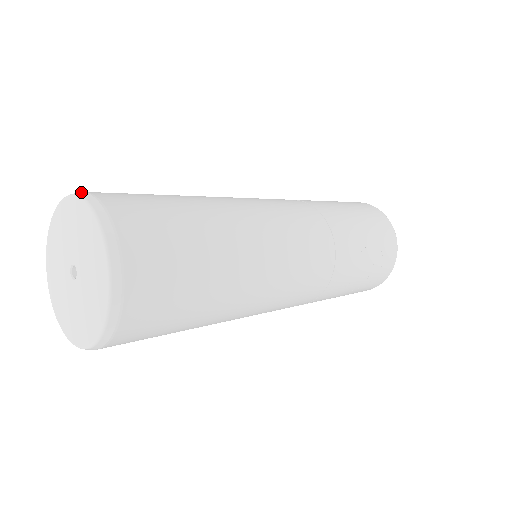
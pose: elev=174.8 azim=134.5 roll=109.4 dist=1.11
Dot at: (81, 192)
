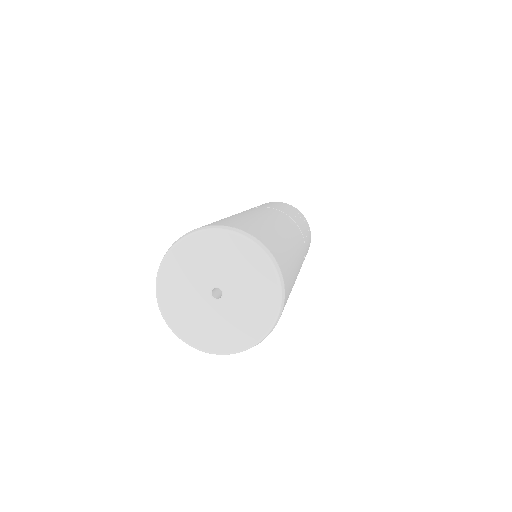
Dot at: (171, 246)
